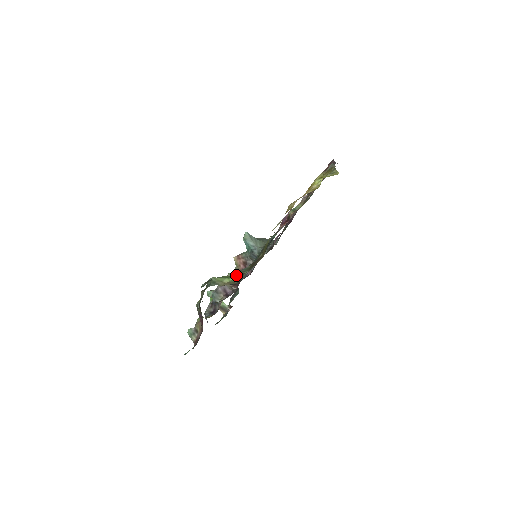
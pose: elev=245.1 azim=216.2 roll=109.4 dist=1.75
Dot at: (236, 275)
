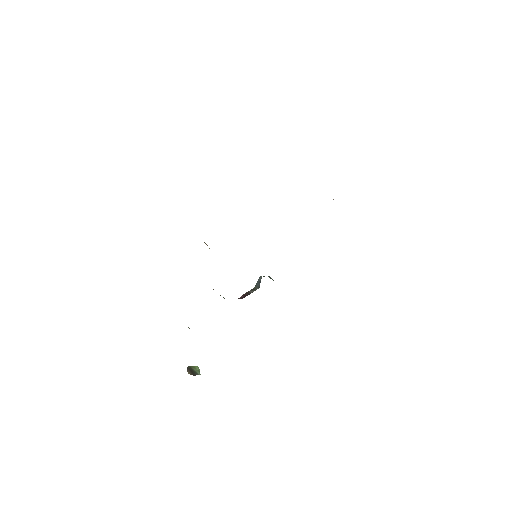
Dot at: occluded
